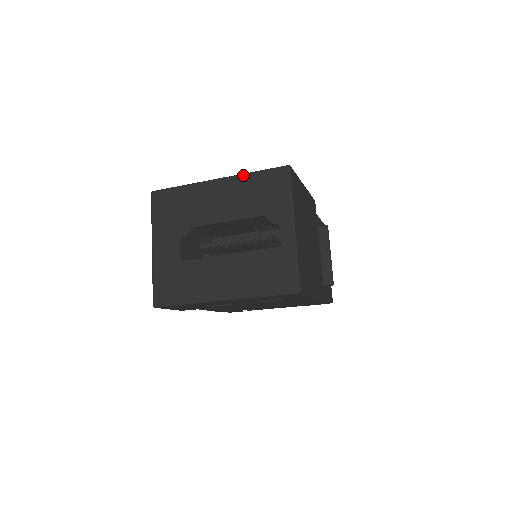
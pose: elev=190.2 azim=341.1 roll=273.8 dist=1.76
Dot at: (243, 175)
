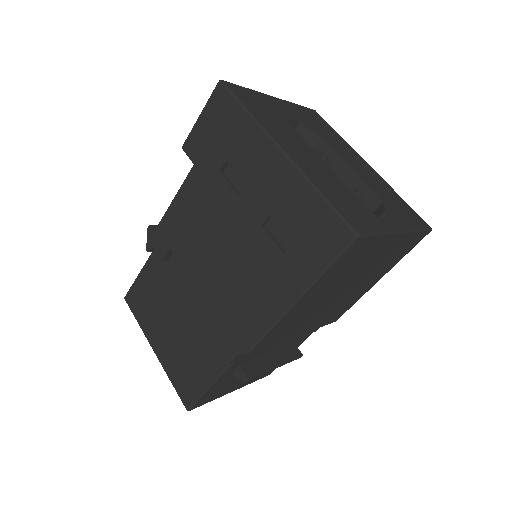
Dot at: (391, 187)
